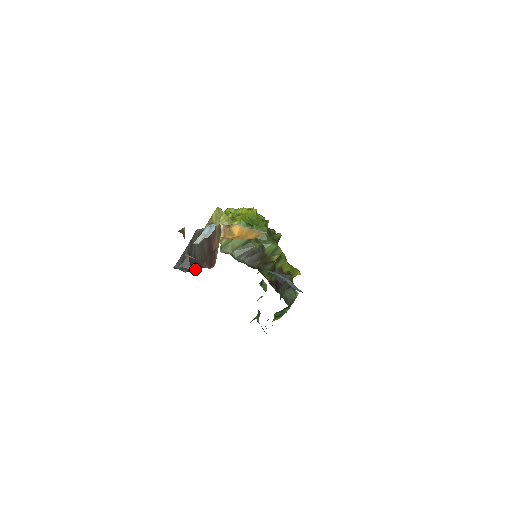
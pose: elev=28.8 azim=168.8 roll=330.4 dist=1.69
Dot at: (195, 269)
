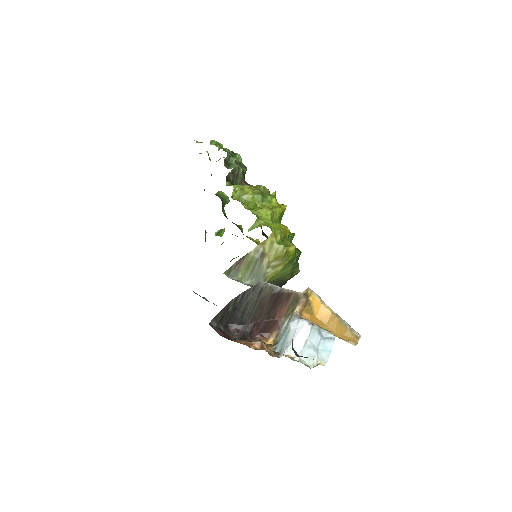
Dot at: (242, 335)
